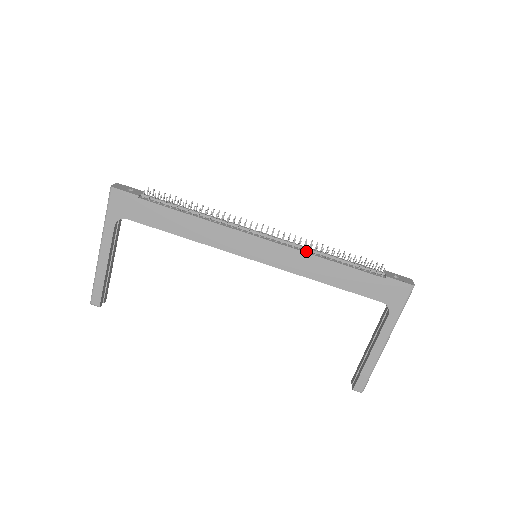
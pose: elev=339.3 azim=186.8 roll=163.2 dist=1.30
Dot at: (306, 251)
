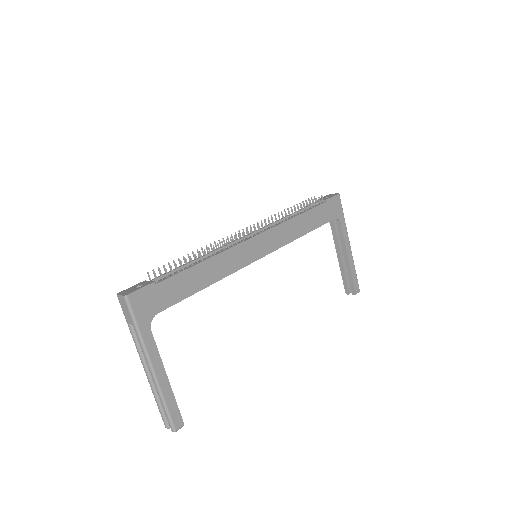
Dot at: (282, 222)
